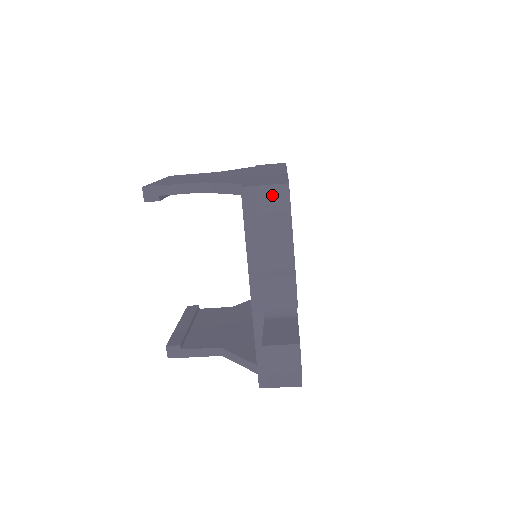
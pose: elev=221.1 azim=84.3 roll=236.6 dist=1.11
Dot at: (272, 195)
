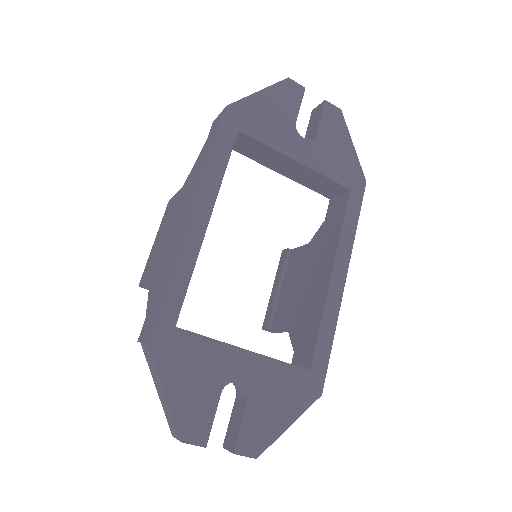
Dot at: (147, 355)
